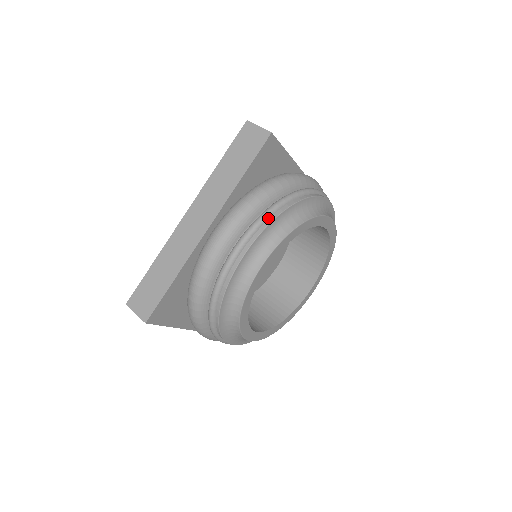
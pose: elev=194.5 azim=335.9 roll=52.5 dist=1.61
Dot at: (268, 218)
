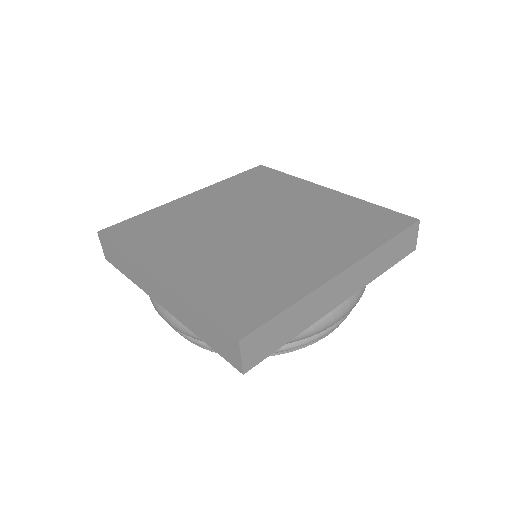
Dot at: occluded
